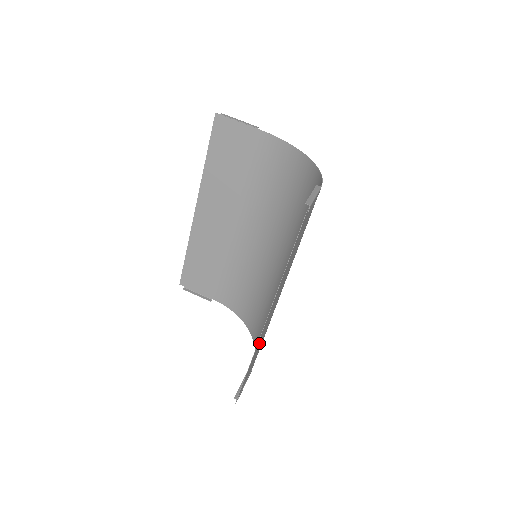
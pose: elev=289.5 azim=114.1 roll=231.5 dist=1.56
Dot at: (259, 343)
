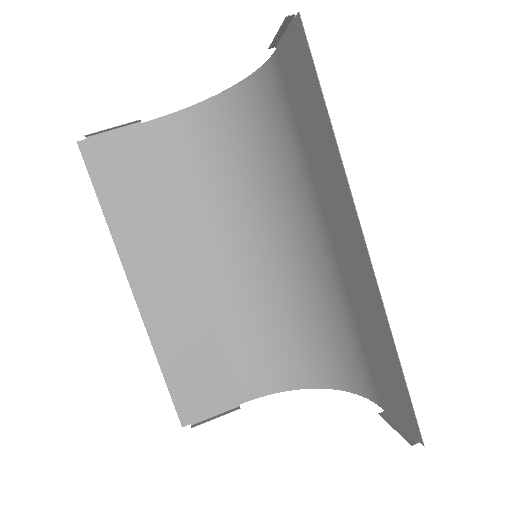
Dot at: (372, 314)
